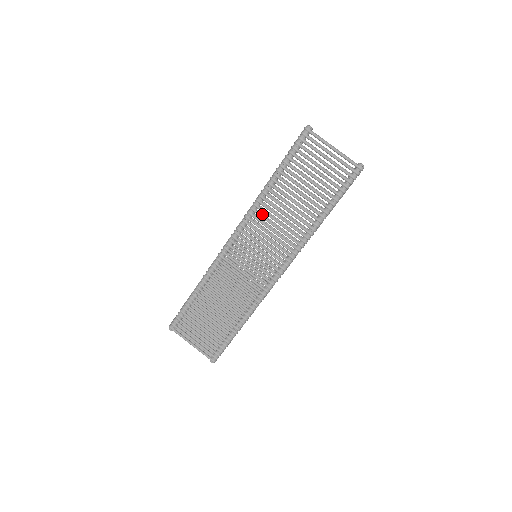
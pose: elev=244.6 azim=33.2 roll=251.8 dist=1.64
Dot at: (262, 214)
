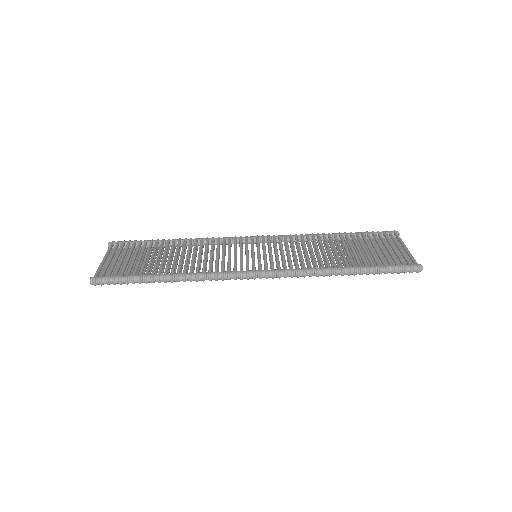
Dot at: occluded
